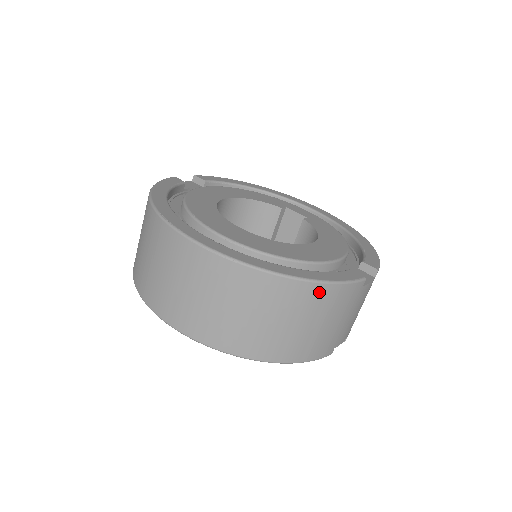
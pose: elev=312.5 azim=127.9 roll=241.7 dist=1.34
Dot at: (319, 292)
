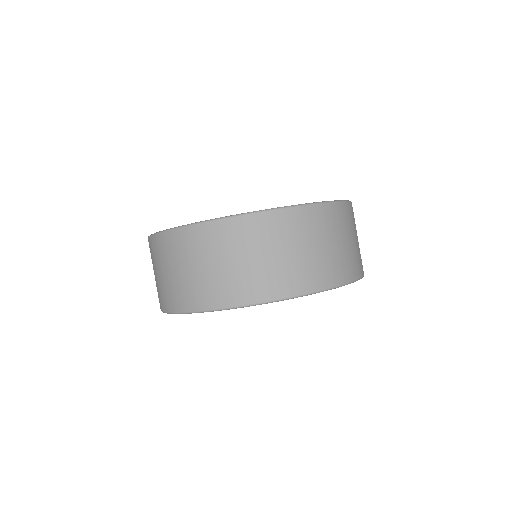
Dot at: (349, 209)
